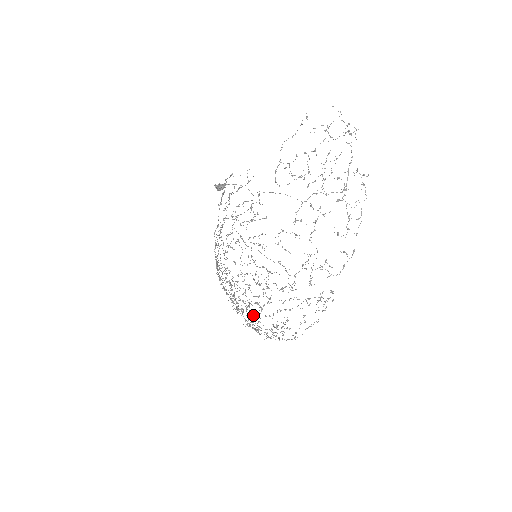
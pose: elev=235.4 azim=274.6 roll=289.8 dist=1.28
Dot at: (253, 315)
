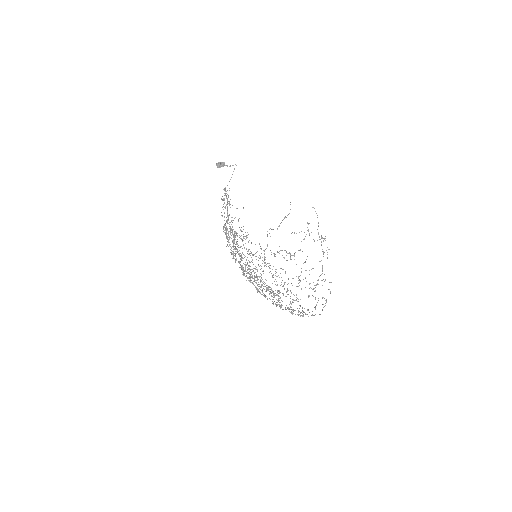
Dot at: occluded
